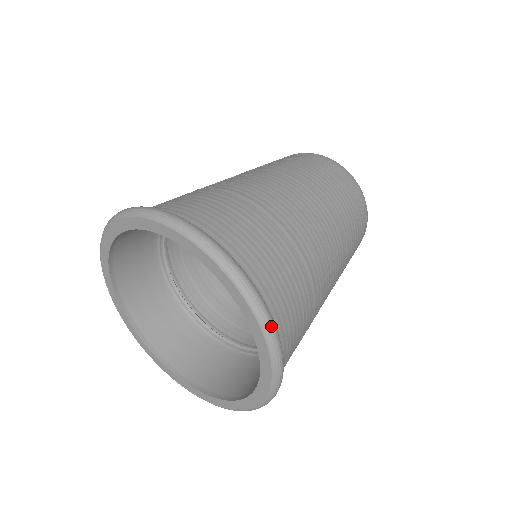
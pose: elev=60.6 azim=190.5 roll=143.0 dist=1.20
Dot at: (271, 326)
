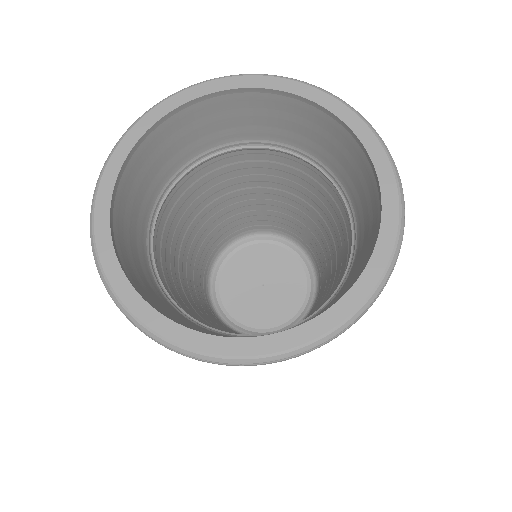
Dot at: (332, 96)
